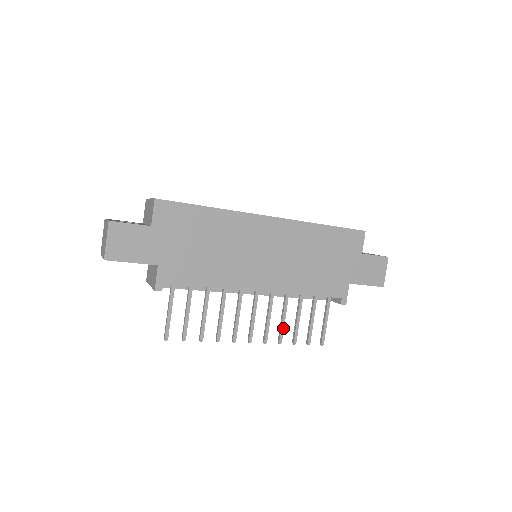
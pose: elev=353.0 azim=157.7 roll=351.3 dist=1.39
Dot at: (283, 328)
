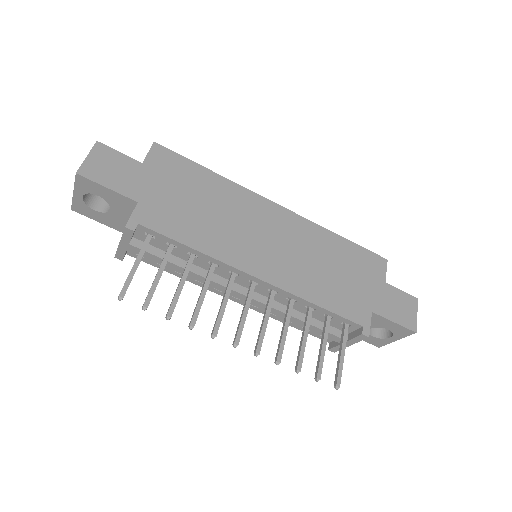
Dot at: (283, 342)
